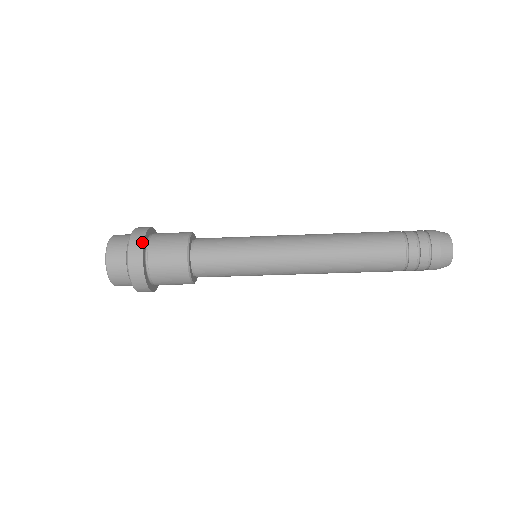
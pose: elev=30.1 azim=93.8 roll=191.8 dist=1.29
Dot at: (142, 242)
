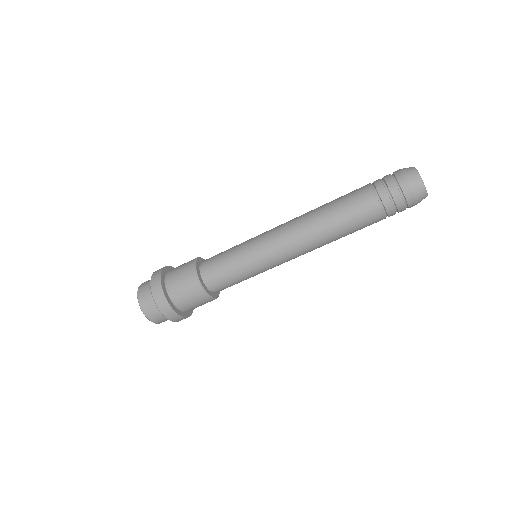
Dot at: (160, 283)
